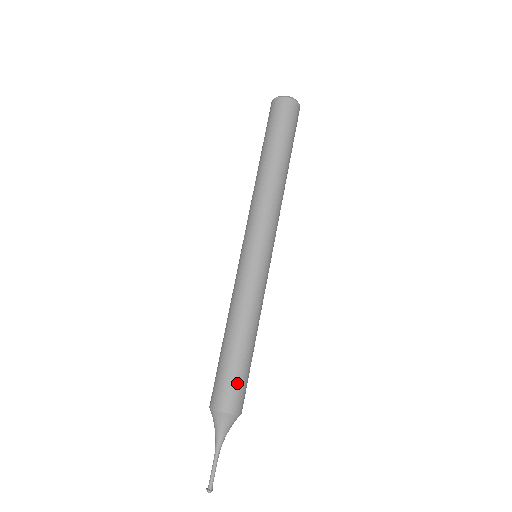
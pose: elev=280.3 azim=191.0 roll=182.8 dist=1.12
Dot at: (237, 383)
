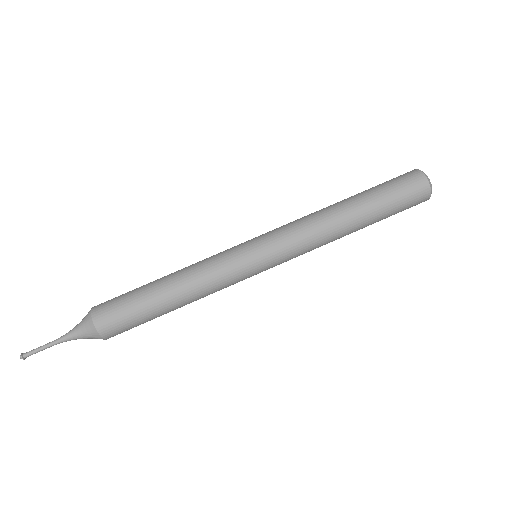
Dot at: occluded
